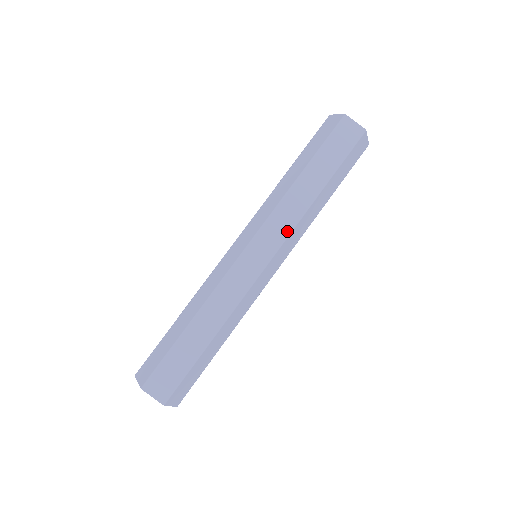
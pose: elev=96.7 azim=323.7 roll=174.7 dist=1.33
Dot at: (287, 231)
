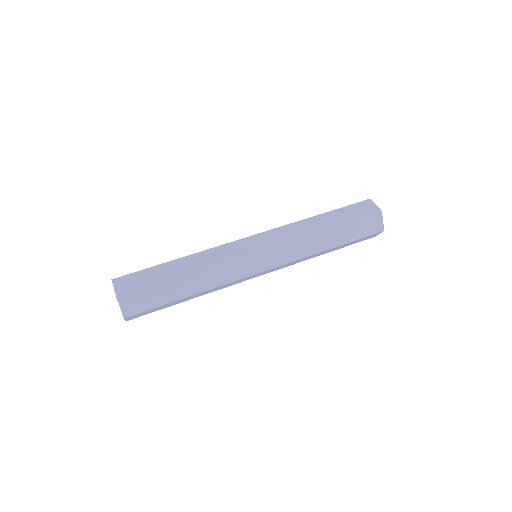
Dot at: (287, 239)
